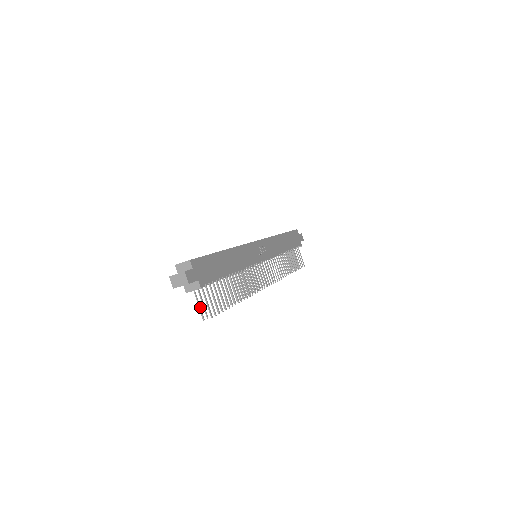
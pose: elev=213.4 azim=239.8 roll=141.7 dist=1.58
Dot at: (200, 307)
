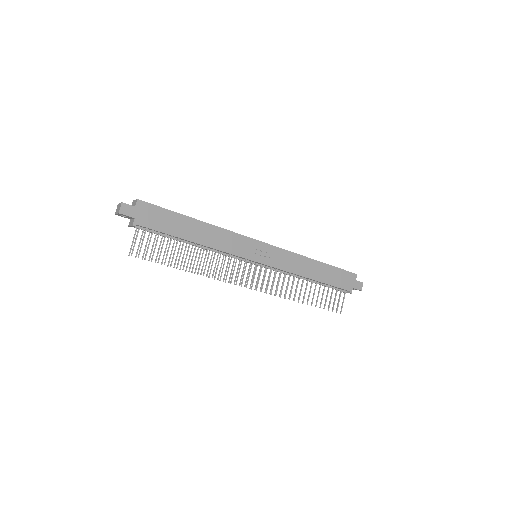
Dot at: occluded
